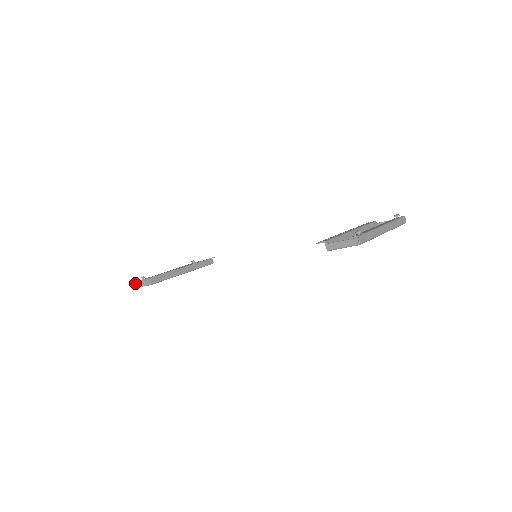
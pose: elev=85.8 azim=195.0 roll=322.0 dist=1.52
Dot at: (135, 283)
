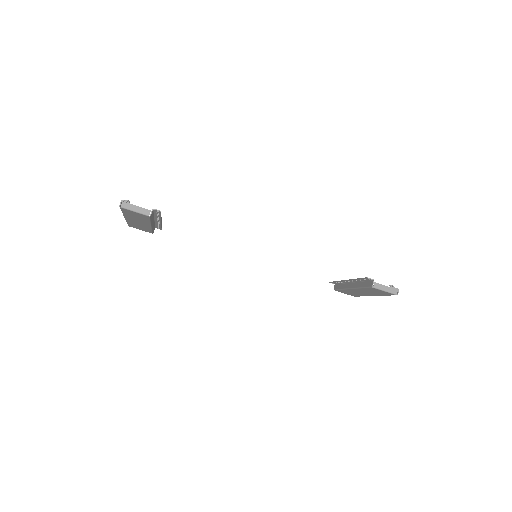
Dot at: (123, 201)
